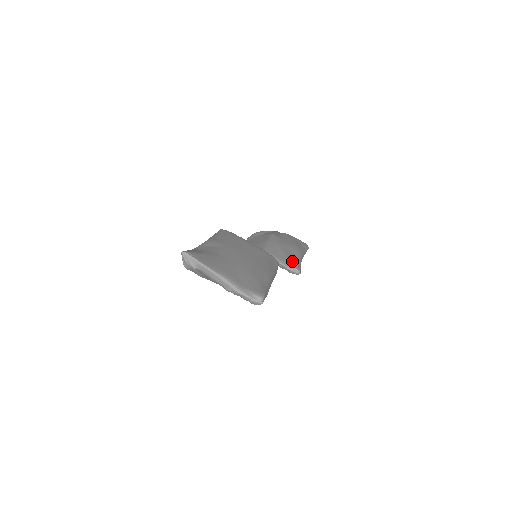
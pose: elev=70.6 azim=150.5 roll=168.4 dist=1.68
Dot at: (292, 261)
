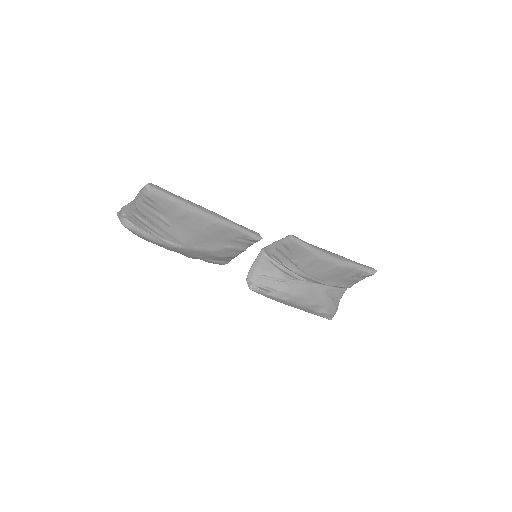
Dot at: occluded
